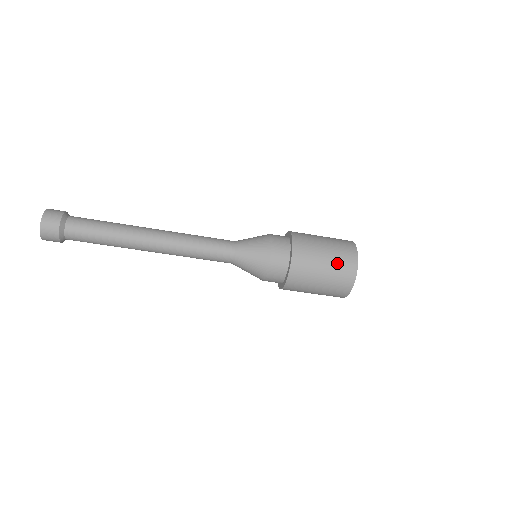
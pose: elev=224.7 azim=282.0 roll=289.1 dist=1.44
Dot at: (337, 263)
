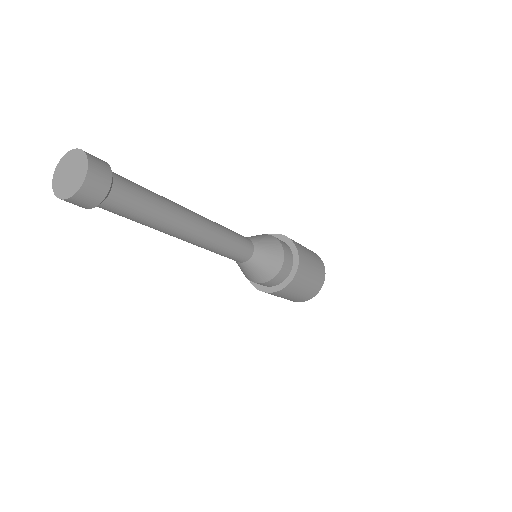
Dot at: (299, 298)
